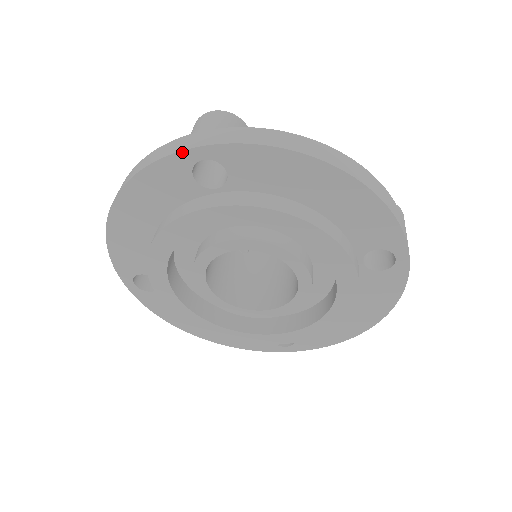
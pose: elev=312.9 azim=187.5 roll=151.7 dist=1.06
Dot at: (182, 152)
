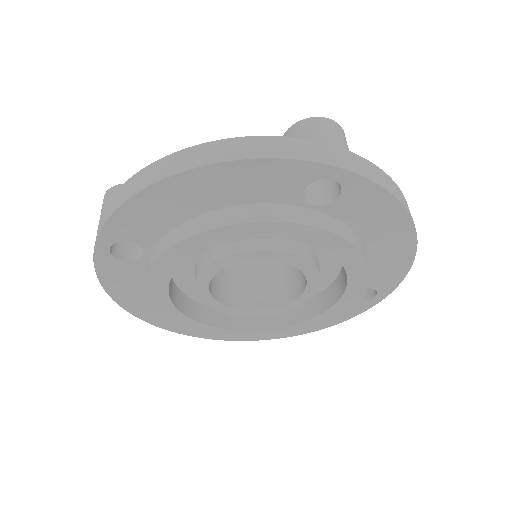
Dot at: (95, 255)
